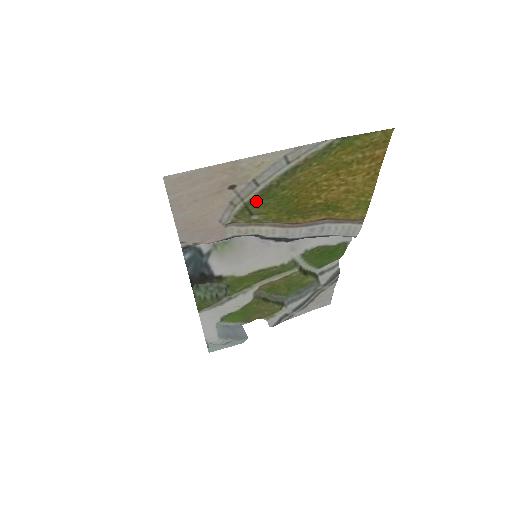
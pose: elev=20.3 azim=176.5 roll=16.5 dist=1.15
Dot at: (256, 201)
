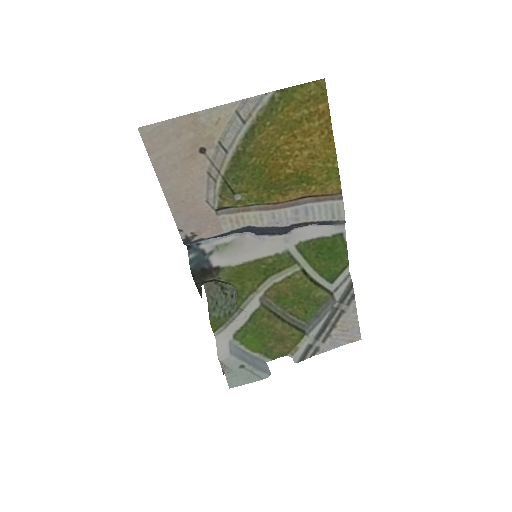
Dot at: (232, 174)
